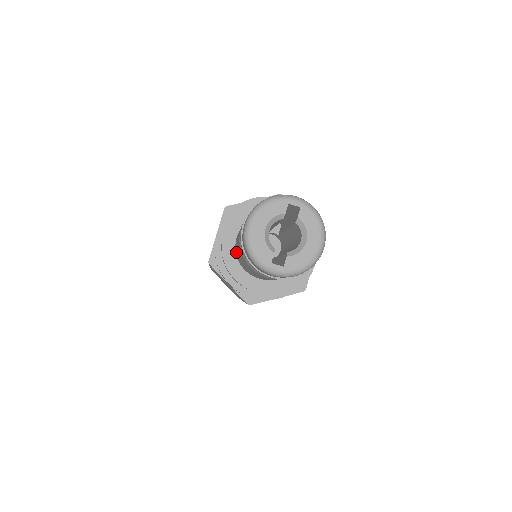
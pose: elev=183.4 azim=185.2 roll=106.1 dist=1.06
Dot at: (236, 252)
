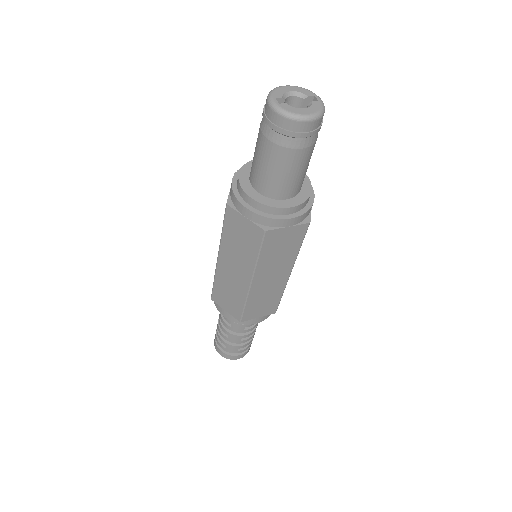
Dot at: occluded
